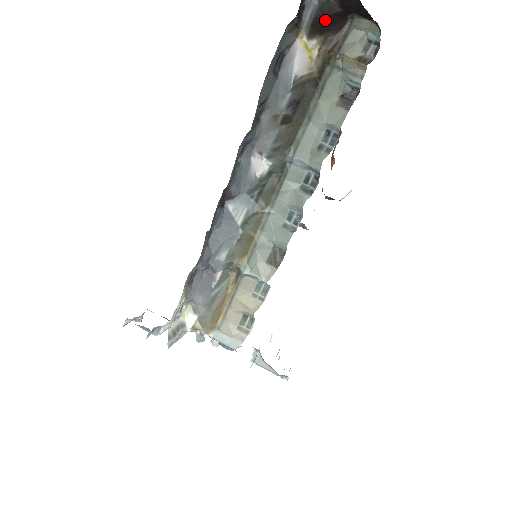
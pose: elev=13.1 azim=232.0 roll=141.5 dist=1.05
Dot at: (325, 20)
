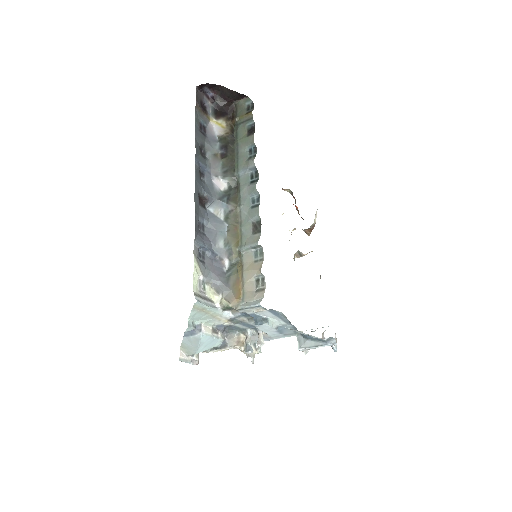
Dot at: (221, 110)
